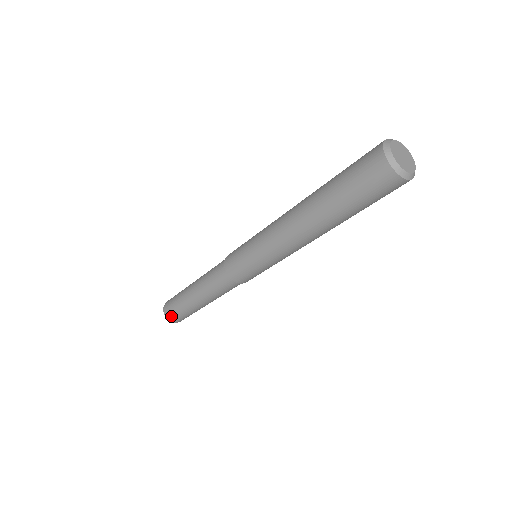
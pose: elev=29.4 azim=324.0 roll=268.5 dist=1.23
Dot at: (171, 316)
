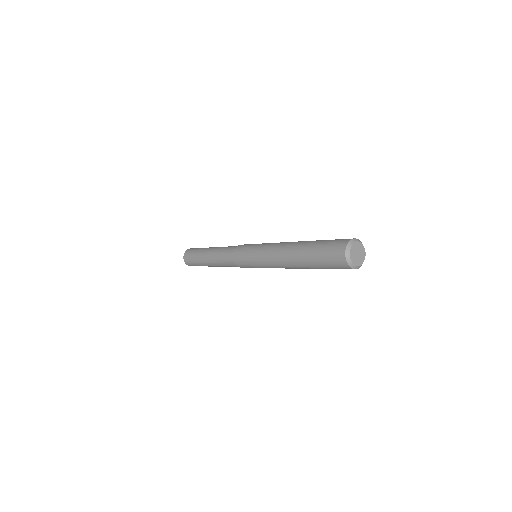
Dot at: (188, 262)
